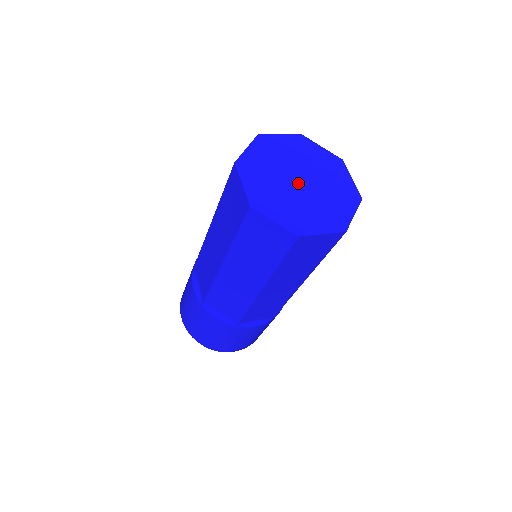
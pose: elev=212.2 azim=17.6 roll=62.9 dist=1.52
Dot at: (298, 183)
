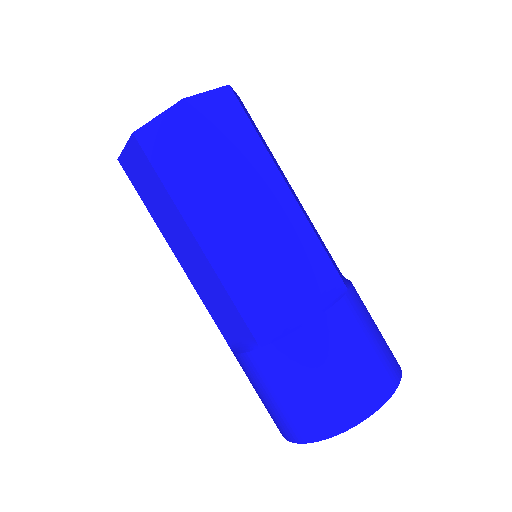
Dot at: occluded
